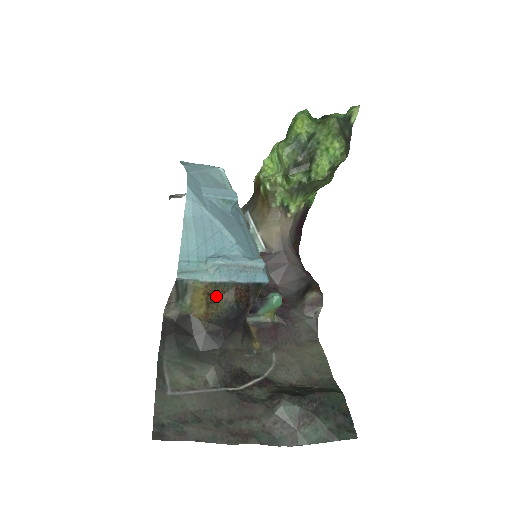
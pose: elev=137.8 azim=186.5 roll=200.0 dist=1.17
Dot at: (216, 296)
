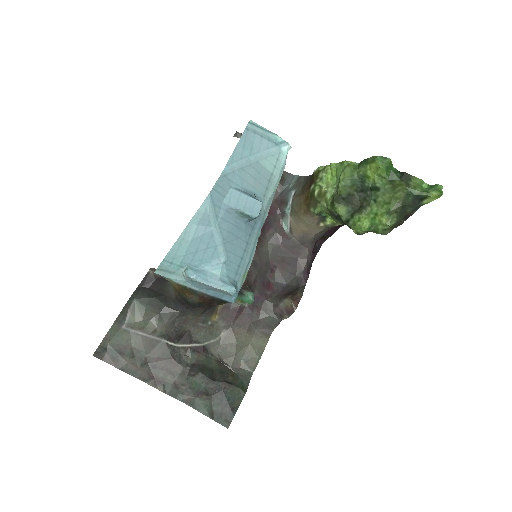
Dot at: (185, 292)
